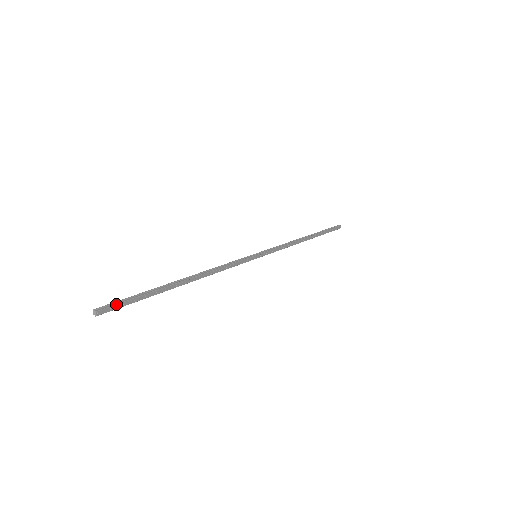
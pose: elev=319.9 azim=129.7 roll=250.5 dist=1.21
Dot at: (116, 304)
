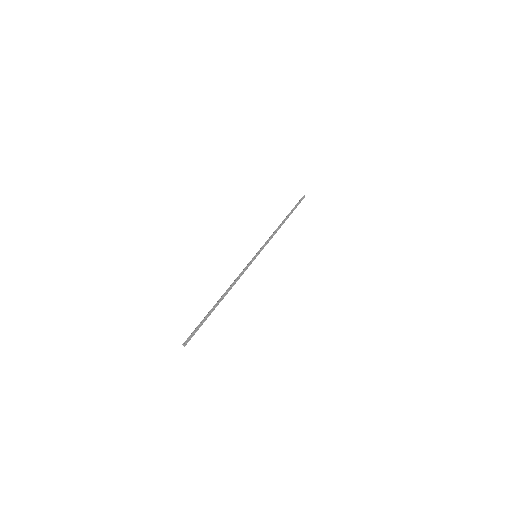
Dot at: occluded
